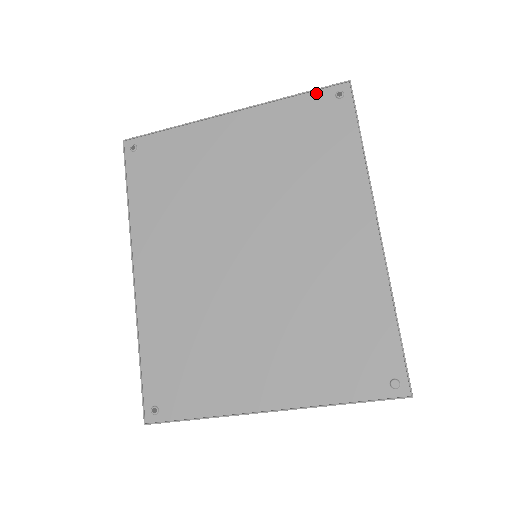
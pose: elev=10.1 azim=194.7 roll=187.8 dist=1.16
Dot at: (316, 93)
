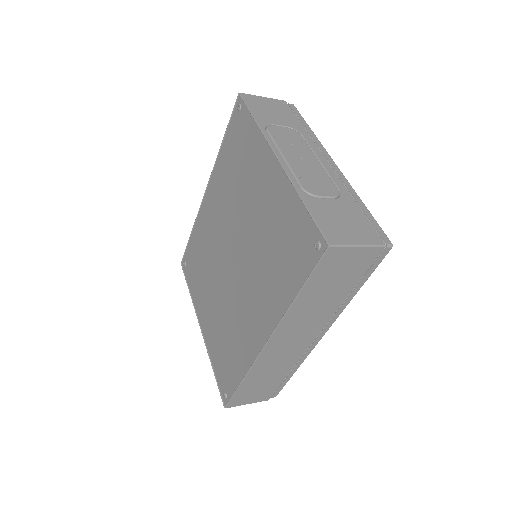
Dot at: (311, 221)
